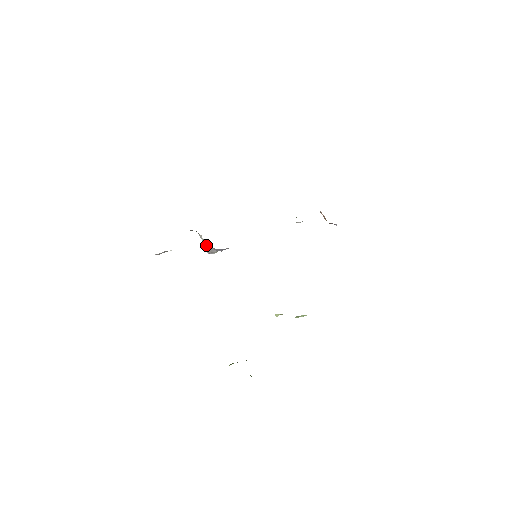
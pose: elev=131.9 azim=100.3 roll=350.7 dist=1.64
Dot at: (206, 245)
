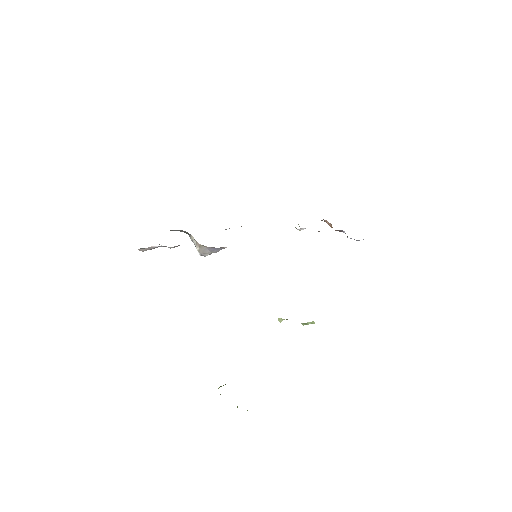
Dot at: occluded
